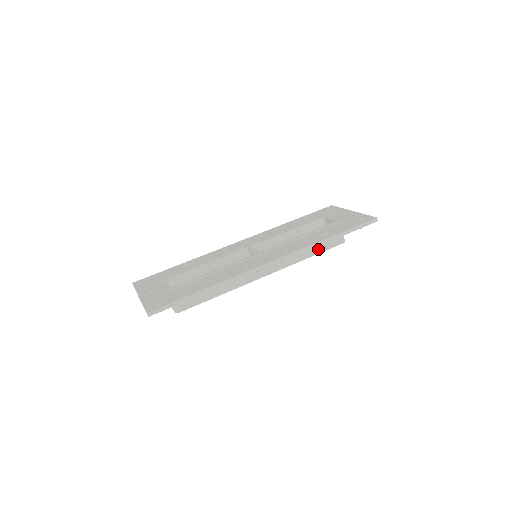
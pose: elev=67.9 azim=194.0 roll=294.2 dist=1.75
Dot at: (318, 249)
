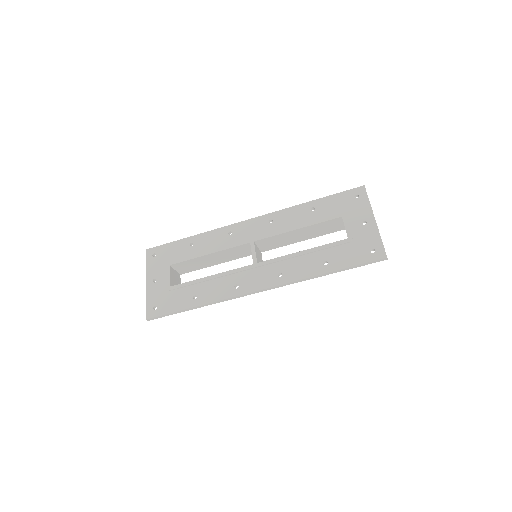
Dot at: occluded
